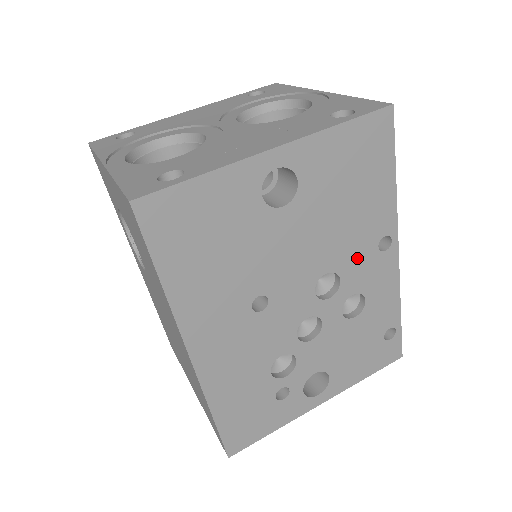
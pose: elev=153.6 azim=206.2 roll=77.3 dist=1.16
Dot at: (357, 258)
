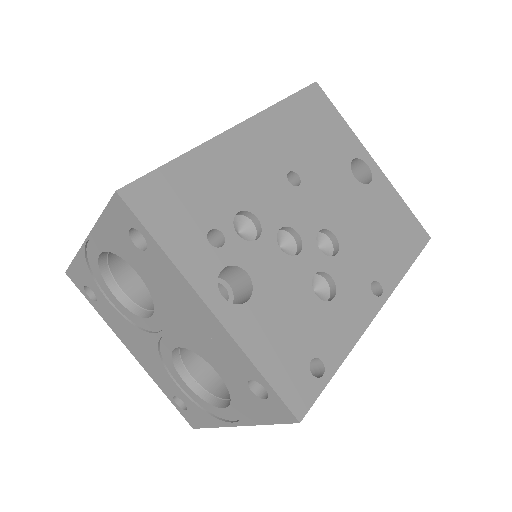
Dot at: (356, 263)
